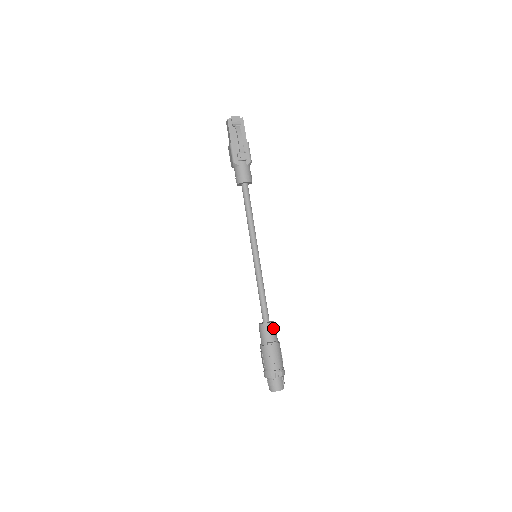
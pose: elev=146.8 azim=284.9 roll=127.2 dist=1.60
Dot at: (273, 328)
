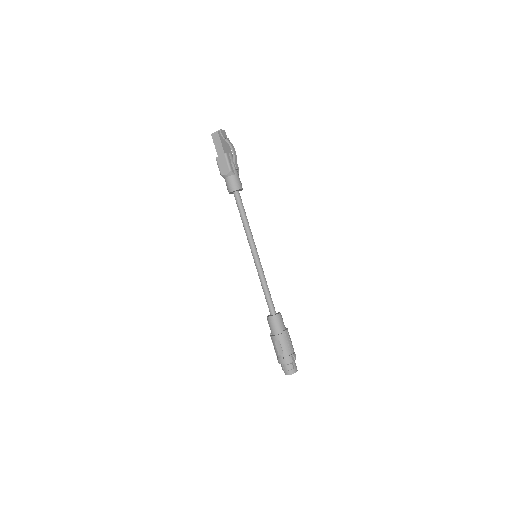
Dot at: occluded
